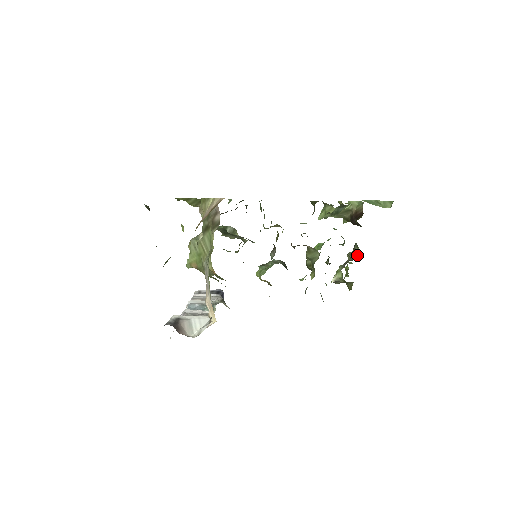
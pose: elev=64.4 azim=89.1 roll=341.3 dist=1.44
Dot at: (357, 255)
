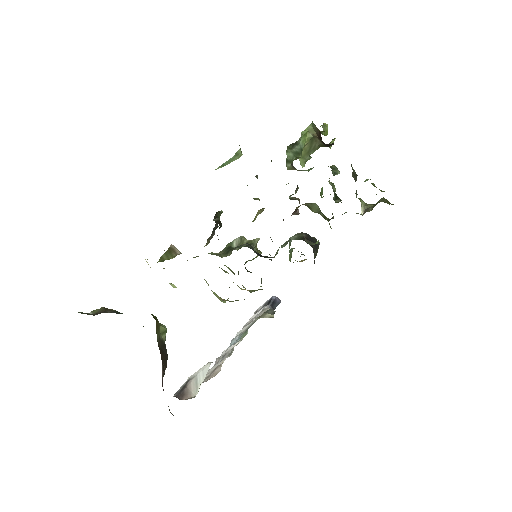
Dot at: (355, 173)
